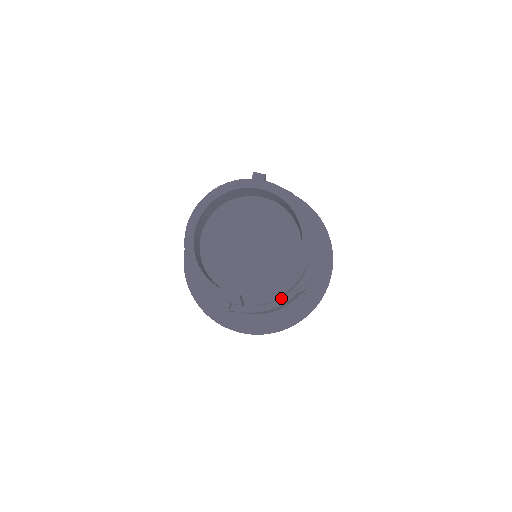
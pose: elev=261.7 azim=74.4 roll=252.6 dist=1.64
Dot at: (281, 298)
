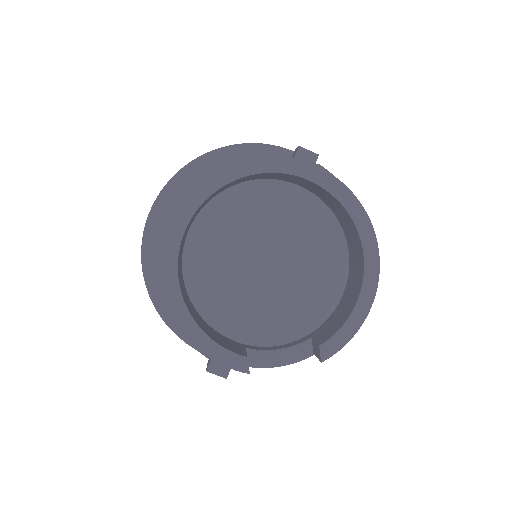
Dot at: occluded
